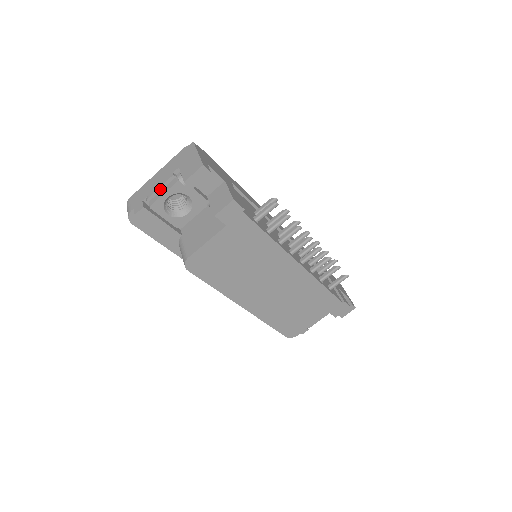
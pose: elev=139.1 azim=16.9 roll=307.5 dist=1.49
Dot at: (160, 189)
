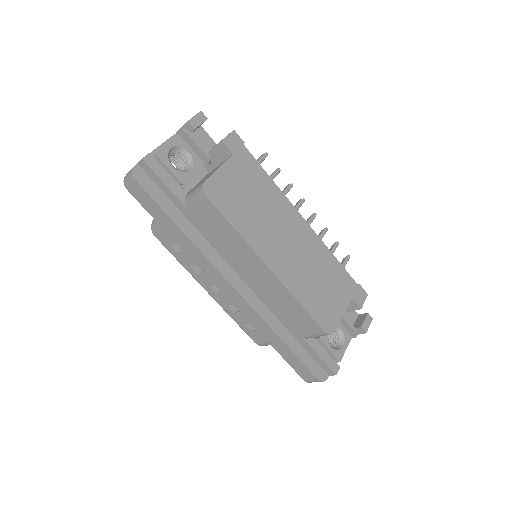
Dot at: (162, 146)
